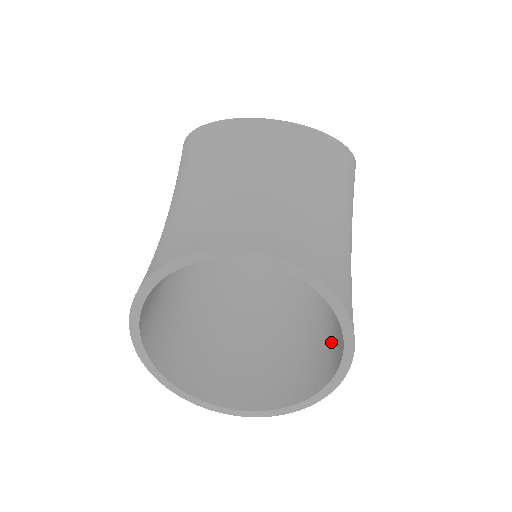
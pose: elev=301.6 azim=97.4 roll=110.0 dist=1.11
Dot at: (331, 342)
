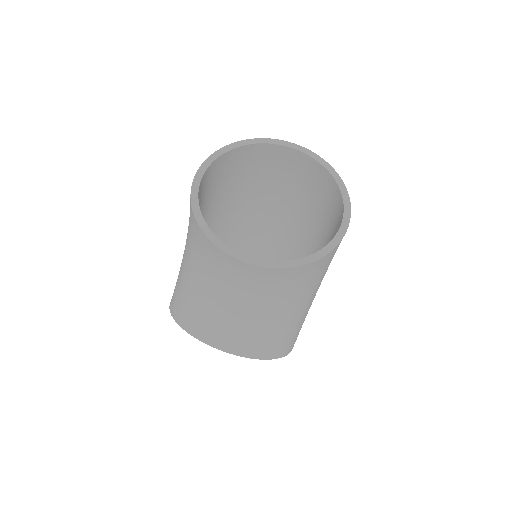
Dot at: occluded
